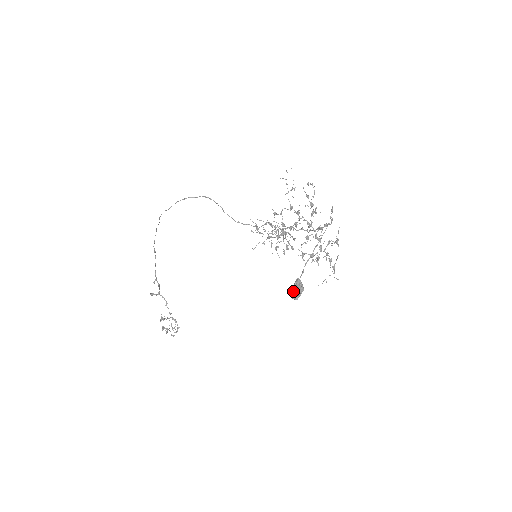
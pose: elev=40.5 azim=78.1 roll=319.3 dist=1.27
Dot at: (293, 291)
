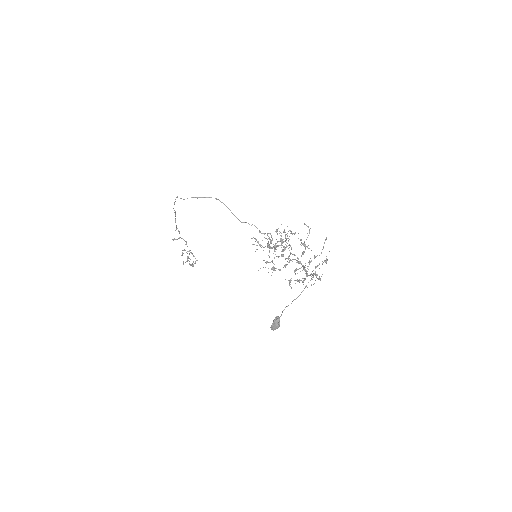
Dot at: (271, 326)
